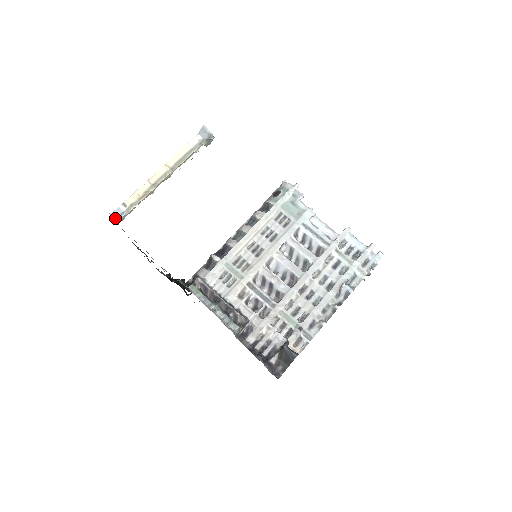
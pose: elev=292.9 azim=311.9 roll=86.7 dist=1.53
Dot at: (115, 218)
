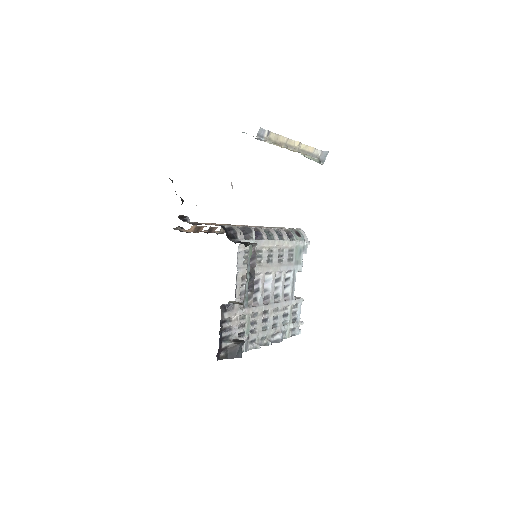
Dot at: (258, 133)
